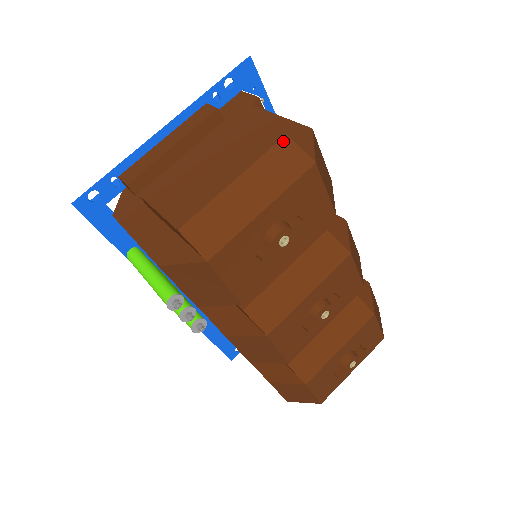
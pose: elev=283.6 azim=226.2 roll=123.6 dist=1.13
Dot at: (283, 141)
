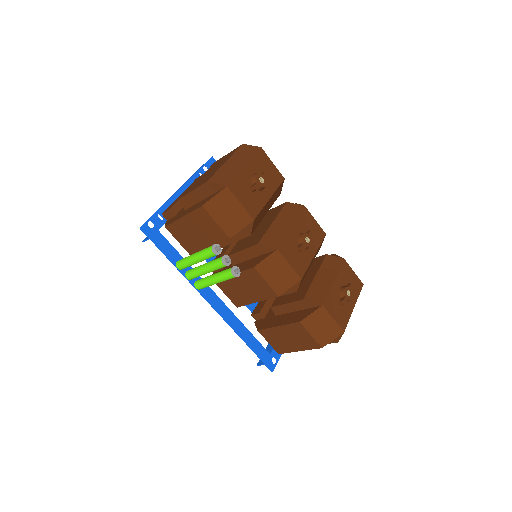
Dot at: (242, 146)
